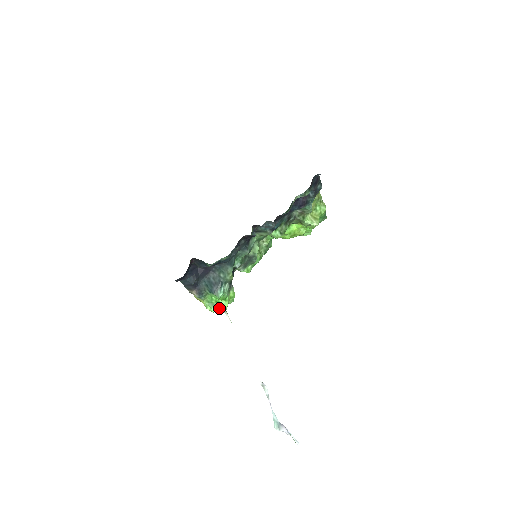
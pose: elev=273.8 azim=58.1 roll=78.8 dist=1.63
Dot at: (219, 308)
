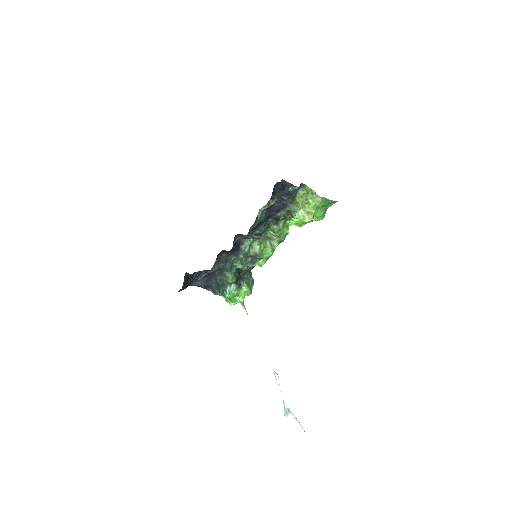
Dot at: (236, 302)
